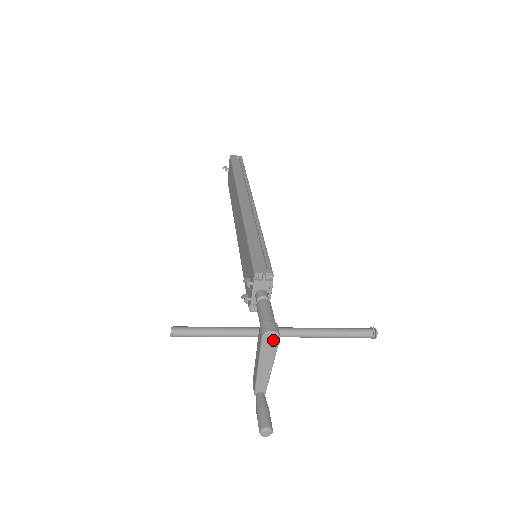
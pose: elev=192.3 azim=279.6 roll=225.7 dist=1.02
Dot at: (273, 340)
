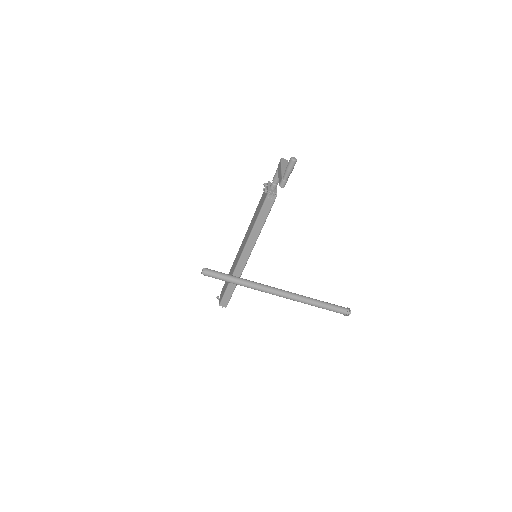
Dot at: (286, 161)
